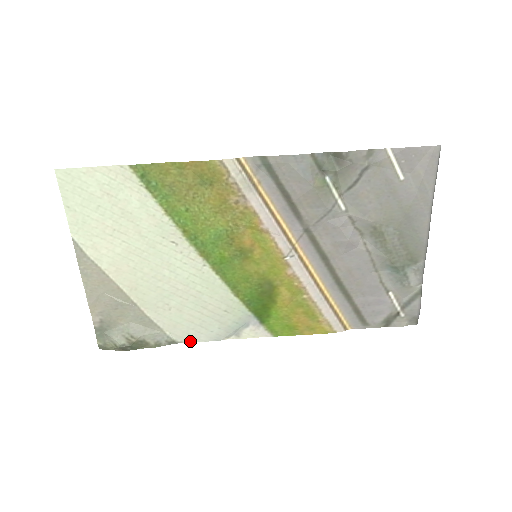
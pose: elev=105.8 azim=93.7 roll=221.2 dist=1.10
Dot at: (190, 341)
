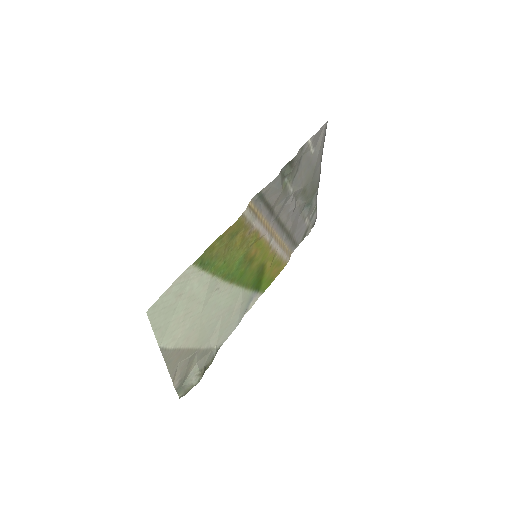
Dot at: (226, 339)
